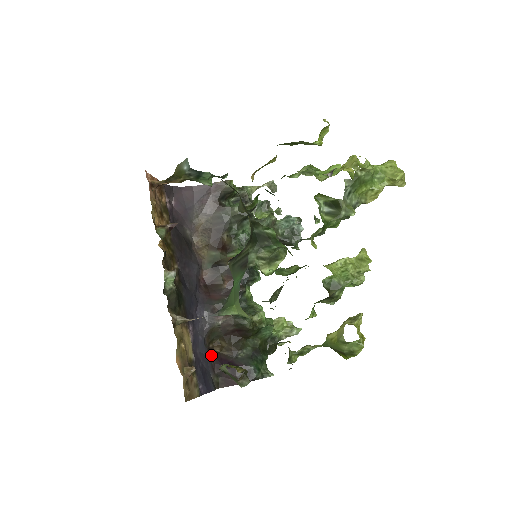
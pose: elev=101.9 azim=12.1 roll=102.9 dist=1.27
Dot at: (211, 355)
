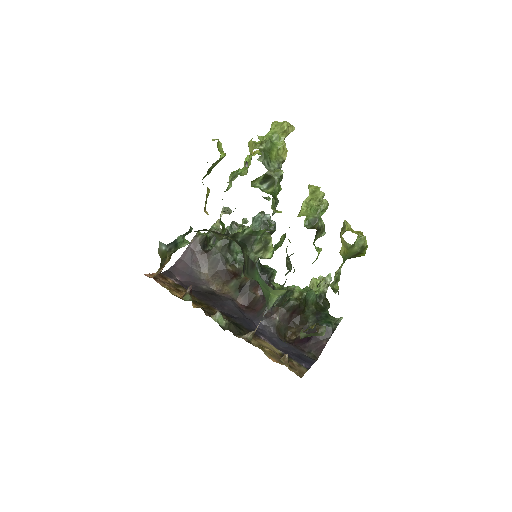
Dot at: (293, 344)
